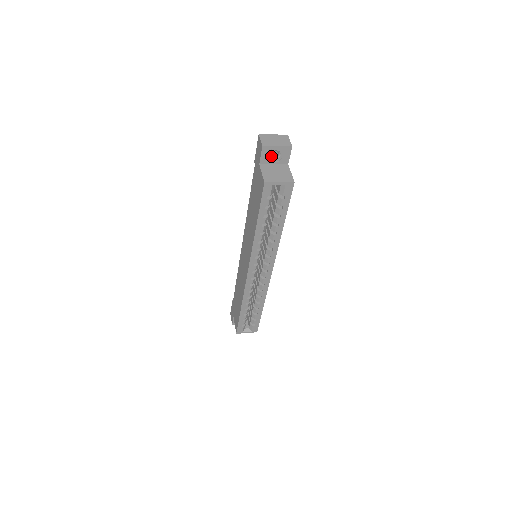
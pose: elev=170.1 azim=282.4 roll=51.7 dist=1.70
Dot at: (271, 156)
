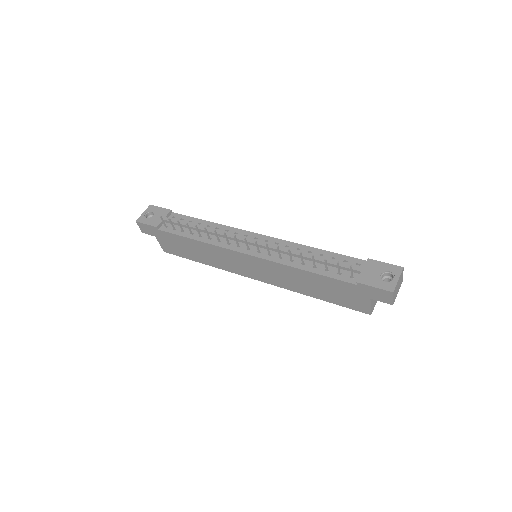
Dot at: occluded
